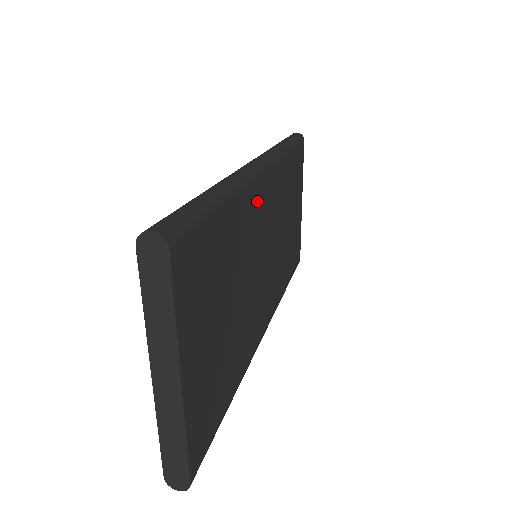
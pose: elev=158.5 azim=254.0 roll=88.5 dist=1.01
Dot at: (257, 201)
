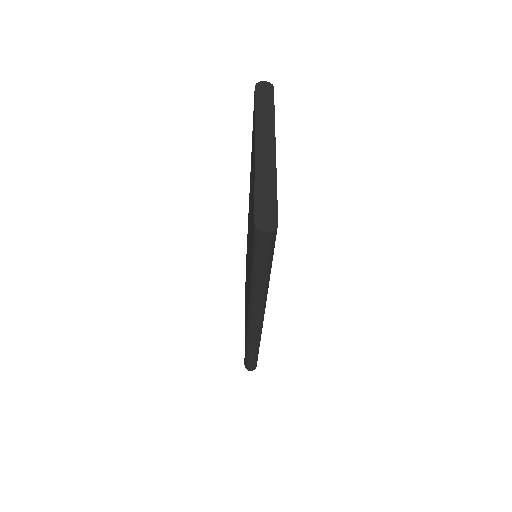
Dot at: occluded
